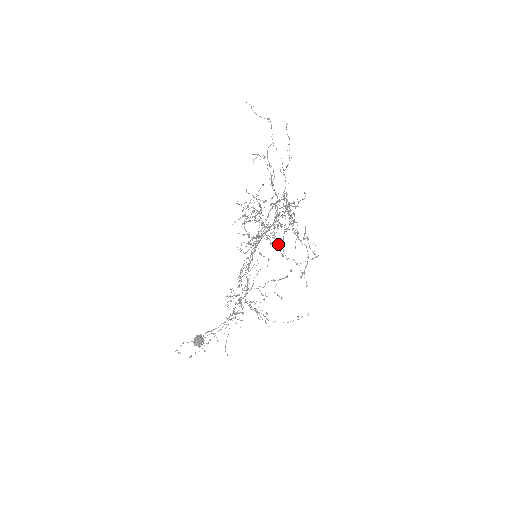
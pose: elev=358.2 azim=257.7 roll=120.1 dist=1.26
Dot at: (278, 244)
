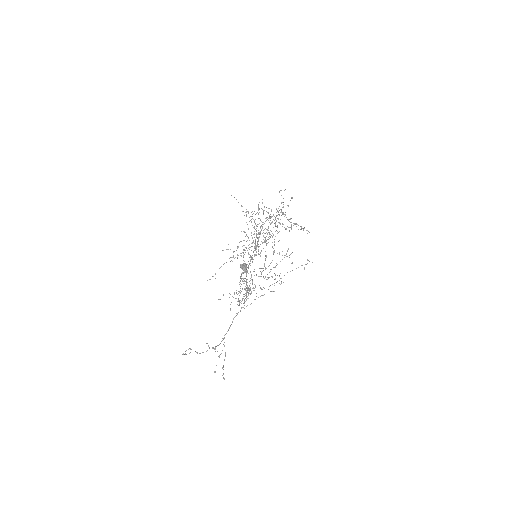
Dot at: occluded
